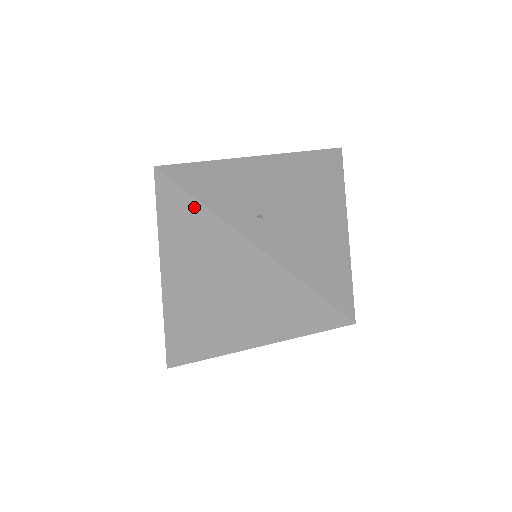
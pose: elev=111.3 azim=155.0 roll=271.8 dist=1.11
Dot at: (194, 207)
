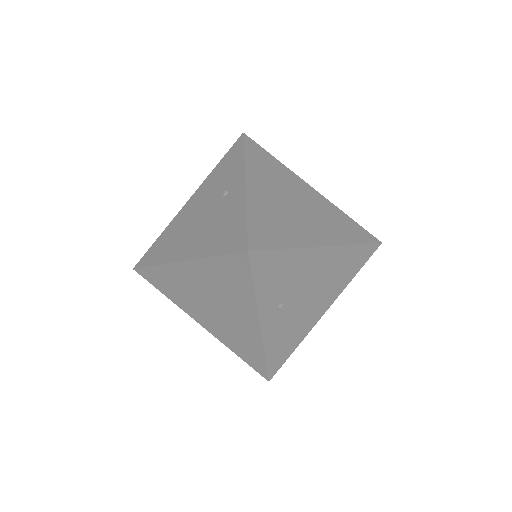
Dot at: (248, 286)
